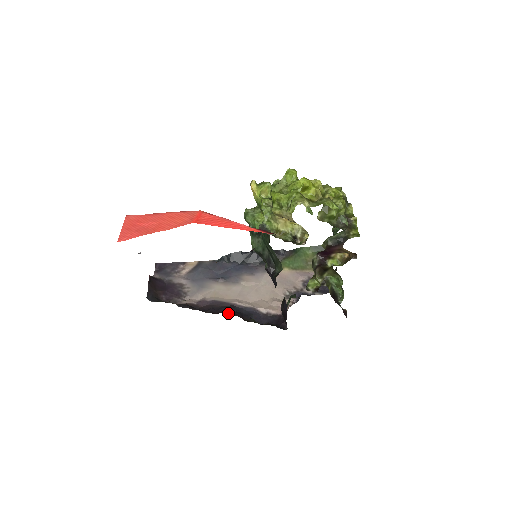
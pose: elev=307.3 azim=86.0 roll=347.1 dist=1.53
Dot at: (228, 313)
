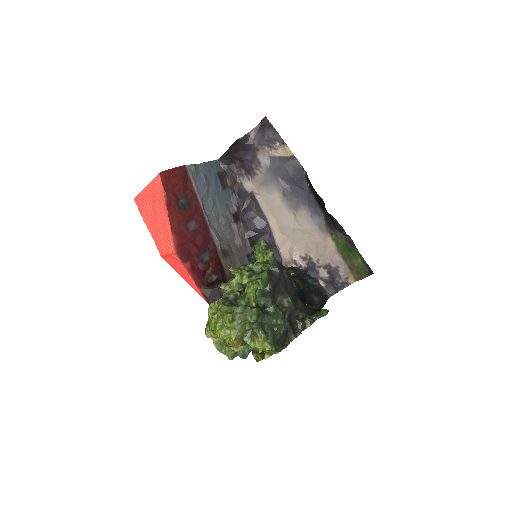
Dot at: (247, 232)
